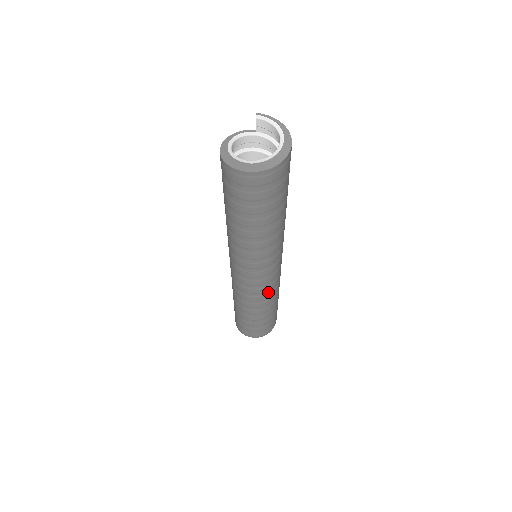
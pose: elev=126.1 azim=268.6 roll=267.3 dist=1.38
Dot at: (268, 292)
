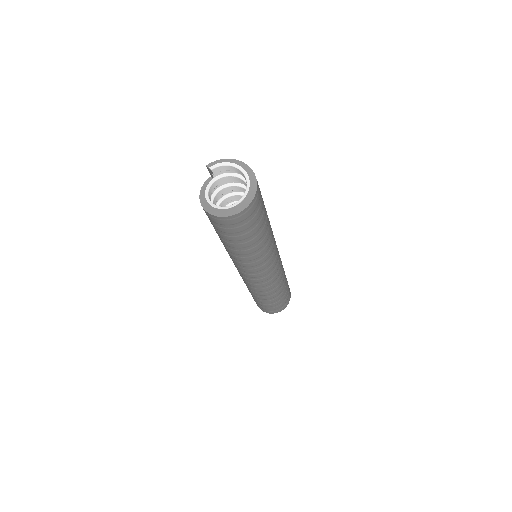
Dot at: (281, 272)
